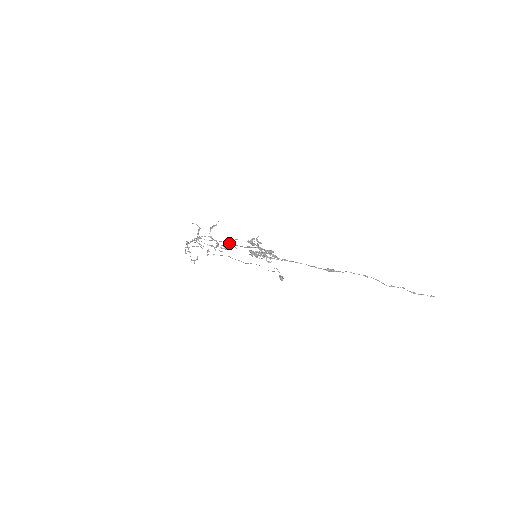
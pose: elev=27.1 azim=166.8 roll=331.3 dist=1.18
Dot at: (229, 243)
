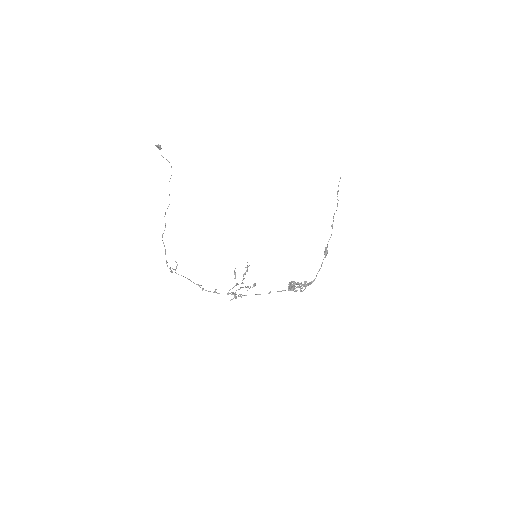
Dot at: occluded
